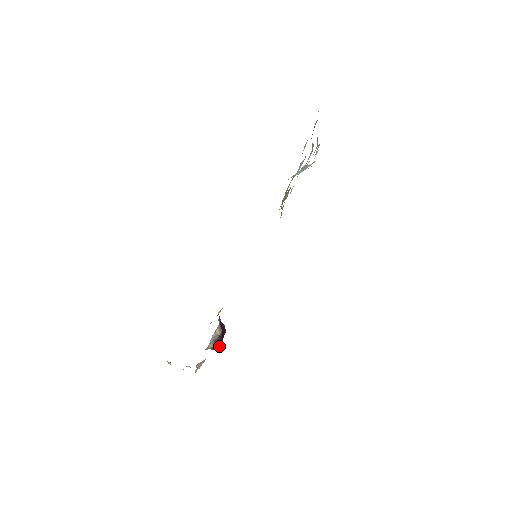
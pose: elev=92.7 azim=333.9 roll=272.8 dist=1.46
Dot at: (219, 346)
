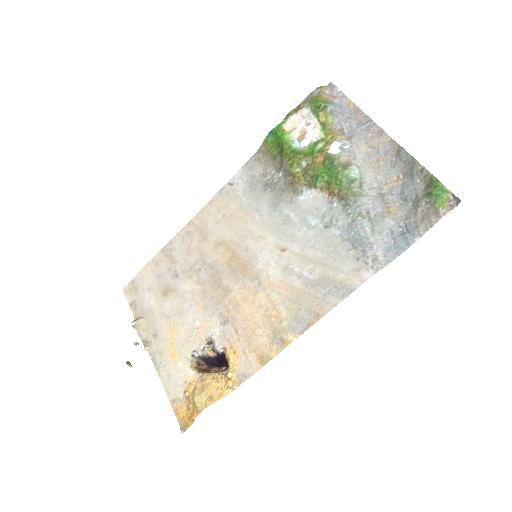
Dot at: (207, 363)
